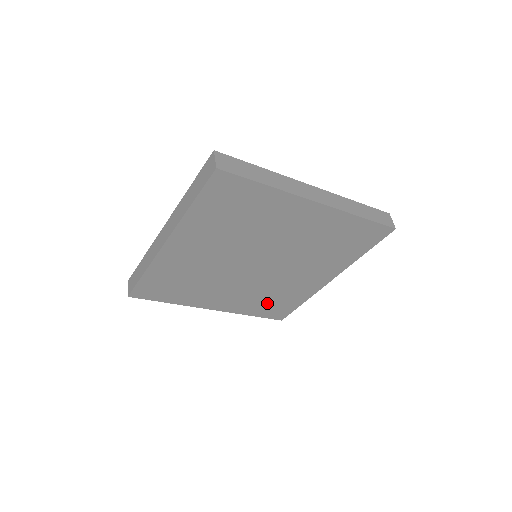
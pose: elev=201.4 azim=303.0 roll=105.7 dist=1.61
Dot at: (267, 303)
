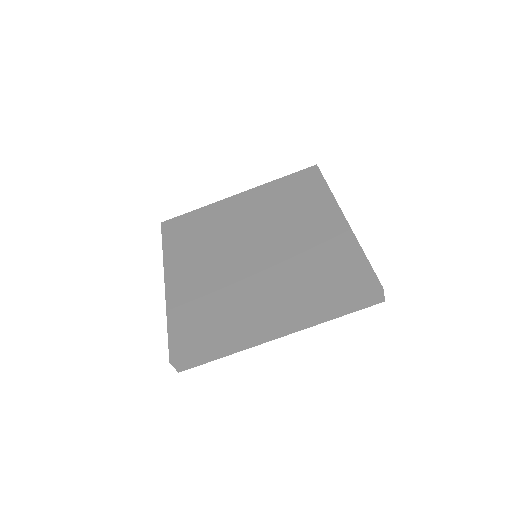
Dot at: (324, 278)
